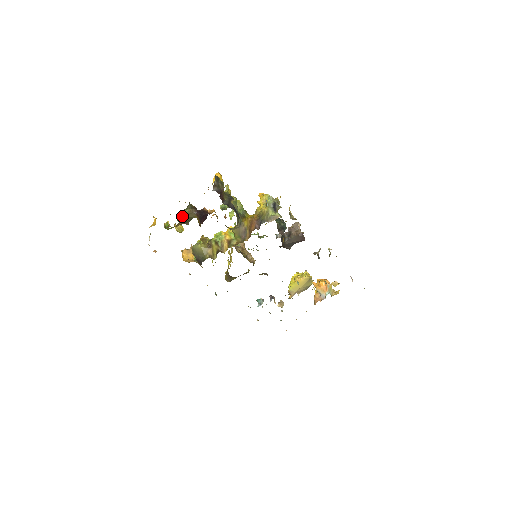
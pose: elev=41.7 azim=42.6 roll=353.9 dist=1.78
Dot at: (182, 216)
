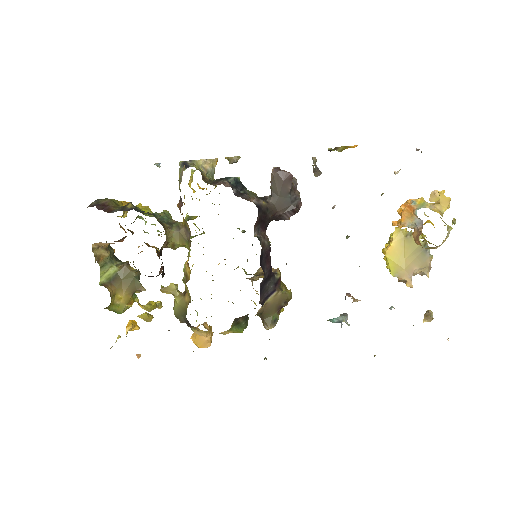
Dot at: (111, 279)
